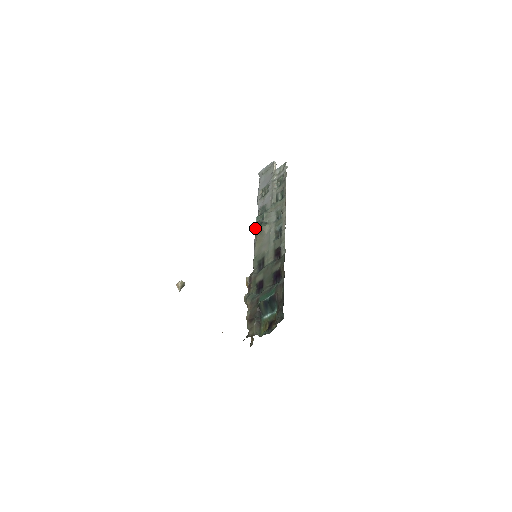
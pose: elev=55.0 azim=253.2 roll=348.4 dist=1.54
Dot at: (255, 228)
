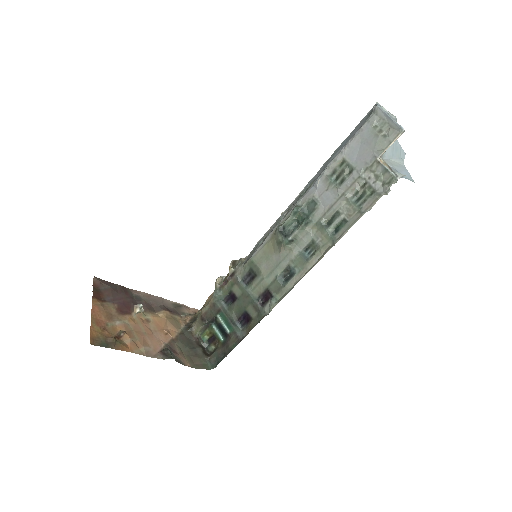
Dot at: (279, 230)
